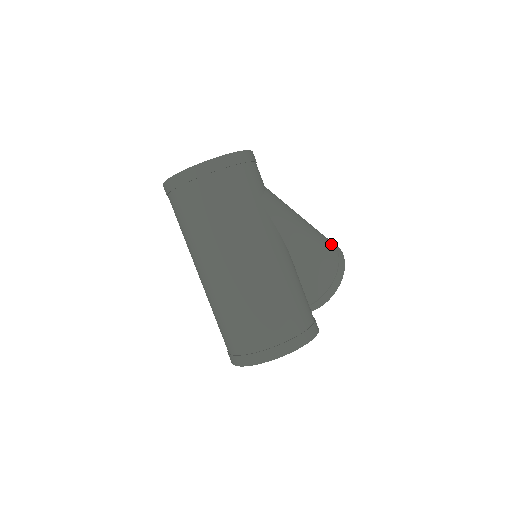
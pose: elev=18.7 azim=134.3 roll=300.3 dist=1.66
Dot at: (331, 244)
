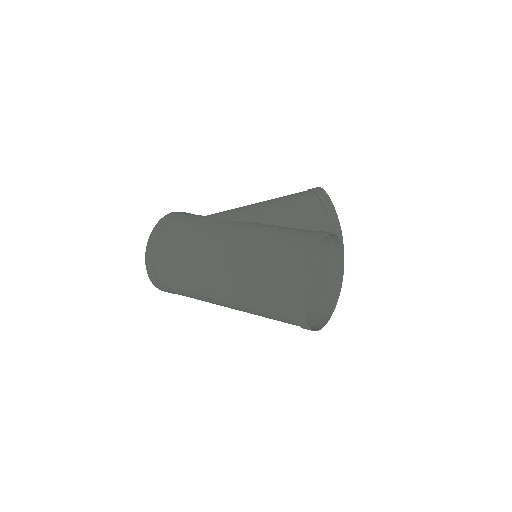
Dot at: occluded
